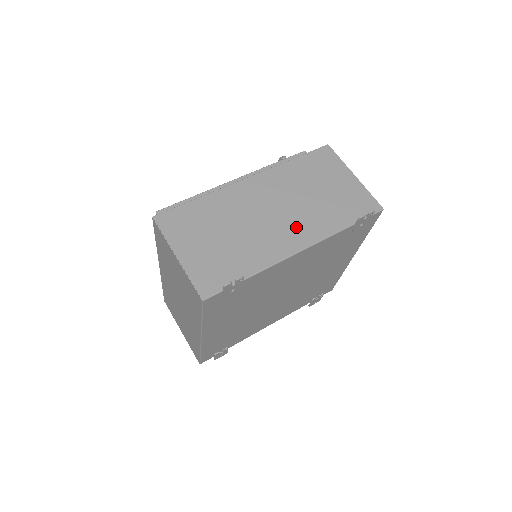
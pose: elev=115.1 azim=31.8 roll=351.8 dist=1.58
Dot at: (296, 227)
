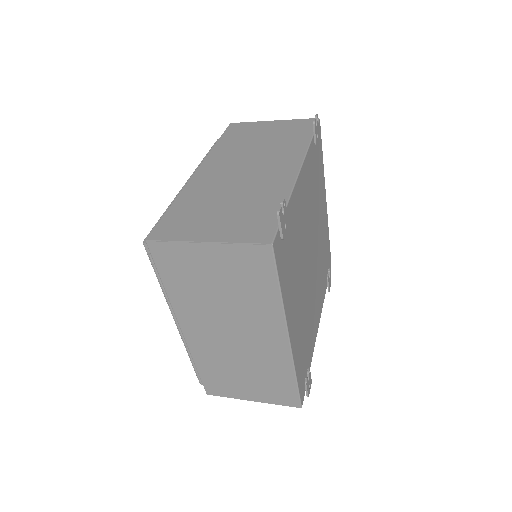
Dot at: (276, 163)
